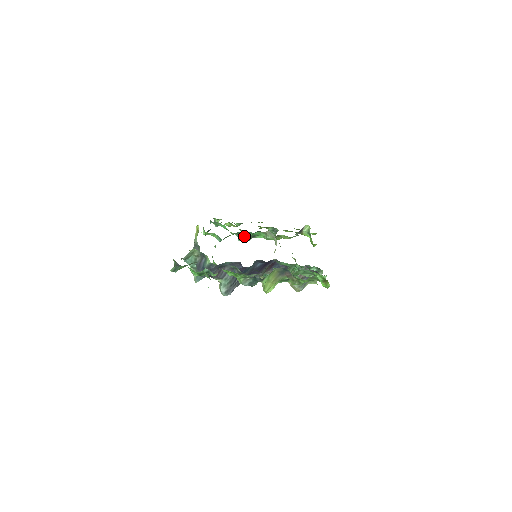
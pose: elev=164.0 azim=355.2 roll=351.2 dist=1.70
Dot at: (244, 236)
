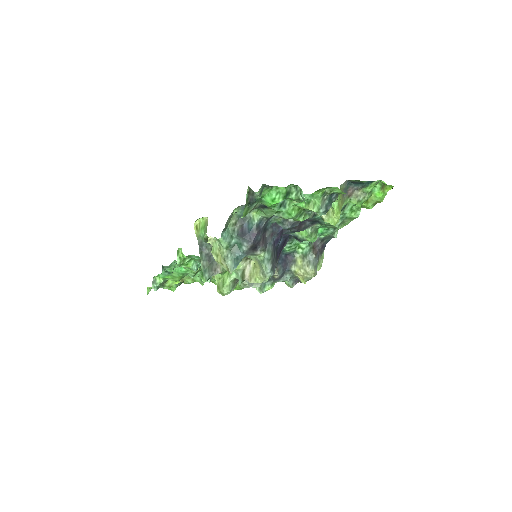
Dot at: occluded
